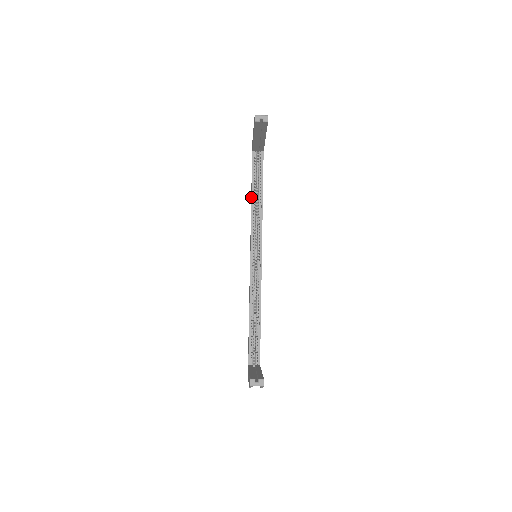
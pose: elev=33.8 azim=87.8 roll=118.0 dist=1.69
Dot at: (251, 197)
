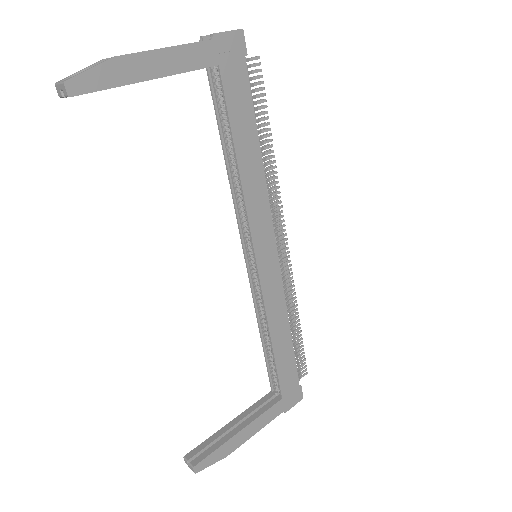
Dot at: (227, 159)
